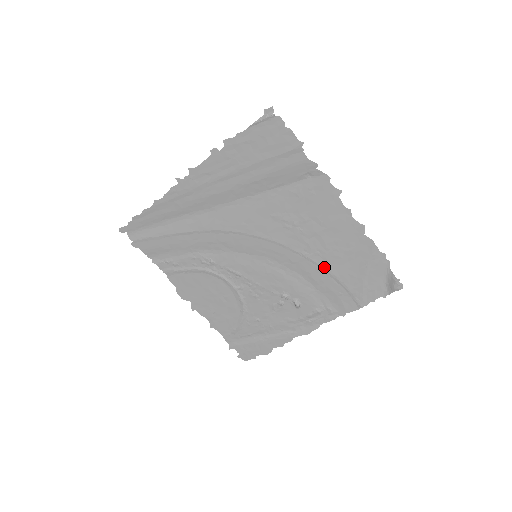
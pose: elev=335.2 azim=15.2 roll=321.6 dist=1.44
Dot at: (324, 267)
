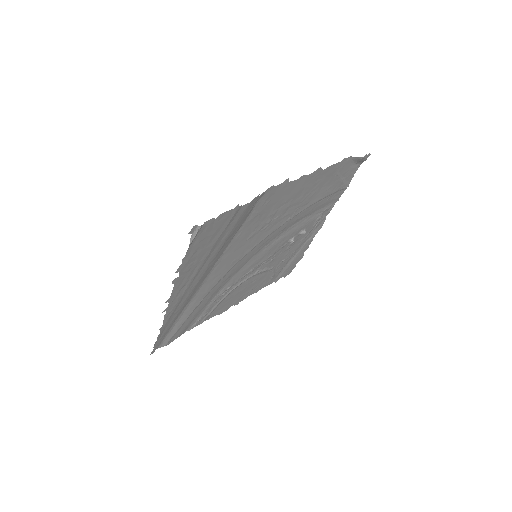
Dot at: (307, 207)
